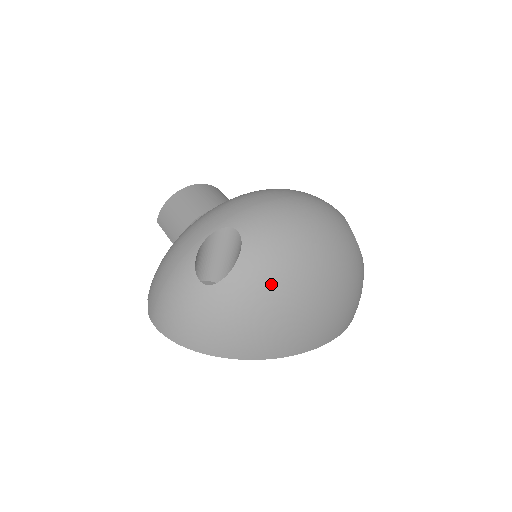
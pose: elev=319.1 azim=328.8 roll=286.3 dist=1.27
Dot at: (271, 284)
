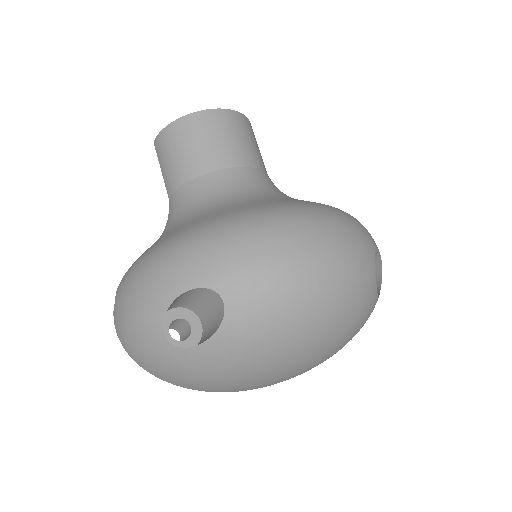
Dot at: (248, 360)
